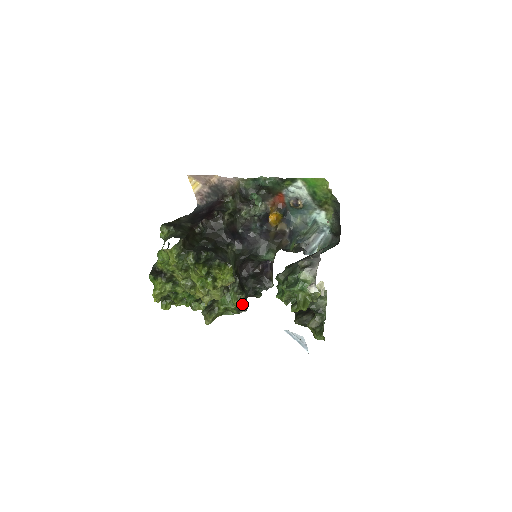
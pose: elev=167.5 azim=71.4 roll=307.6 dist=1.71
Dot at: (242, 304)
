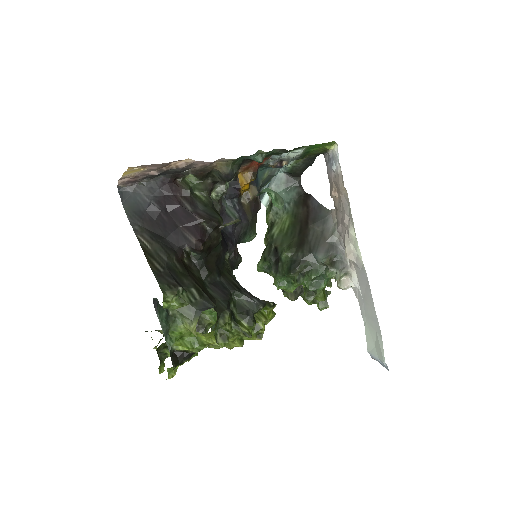
Dot at: occluded
